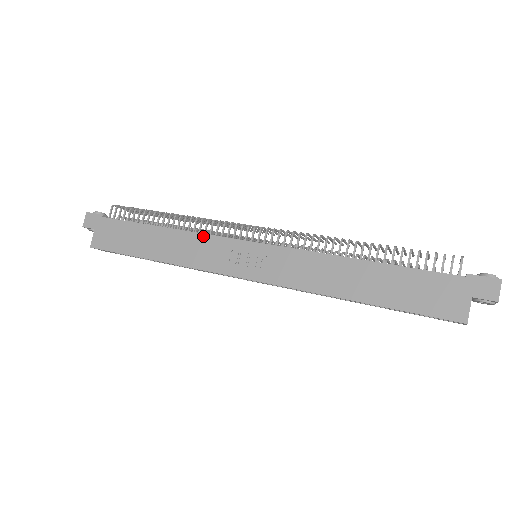
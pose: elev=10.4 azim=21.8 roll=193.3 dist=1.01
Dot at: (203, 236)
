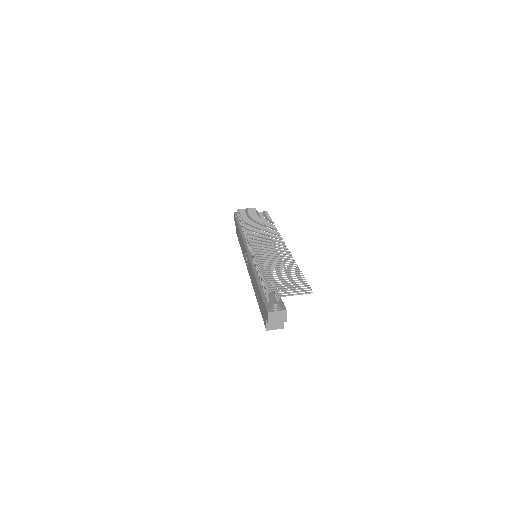
Dot at: occluded
